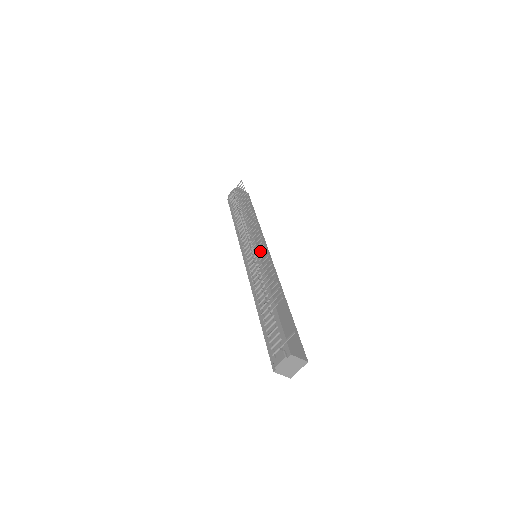
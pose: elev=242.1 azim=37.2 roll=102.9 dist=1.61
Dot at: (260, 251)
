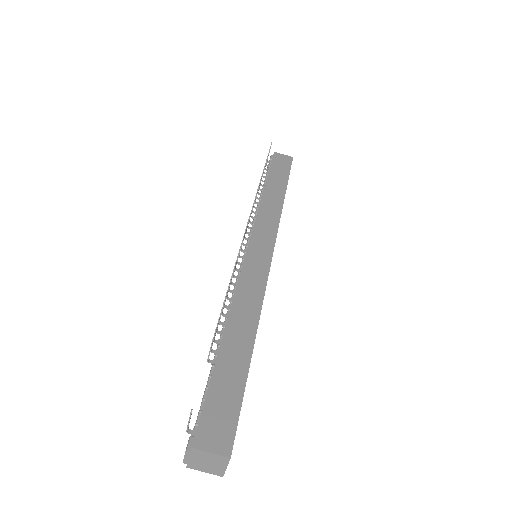
Dot at: (252, 250)
